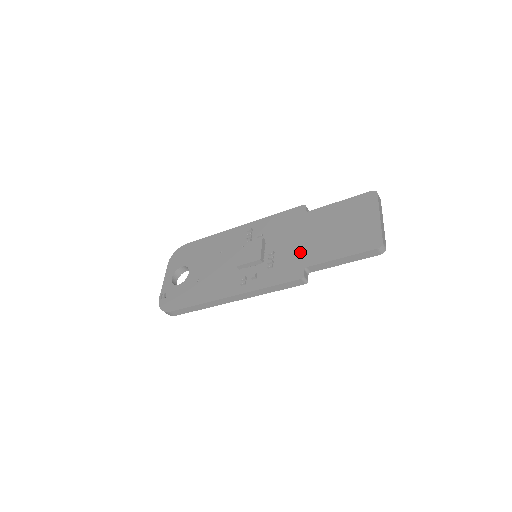
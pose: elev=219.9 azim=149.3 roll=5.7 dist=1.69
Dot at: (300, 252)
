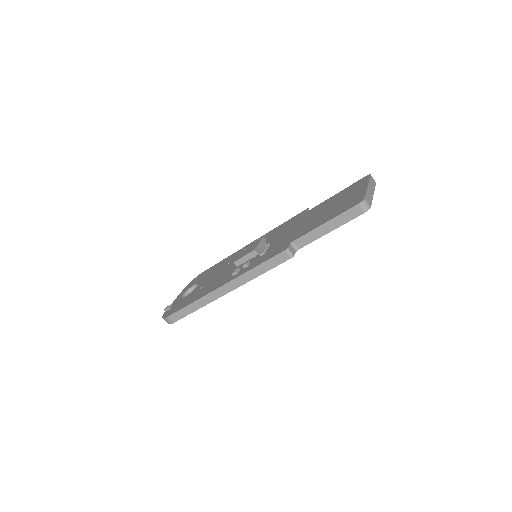
Dot at: (291, 235)
